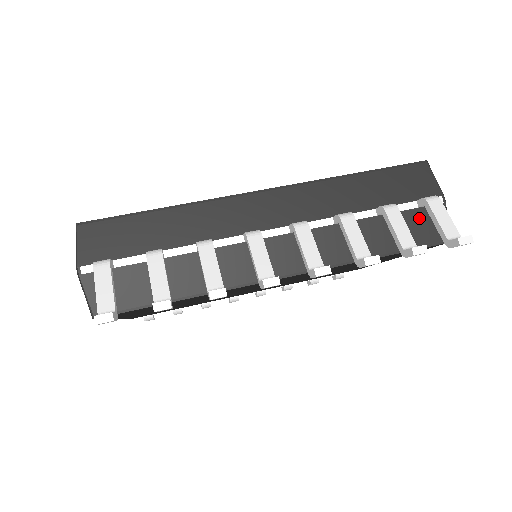
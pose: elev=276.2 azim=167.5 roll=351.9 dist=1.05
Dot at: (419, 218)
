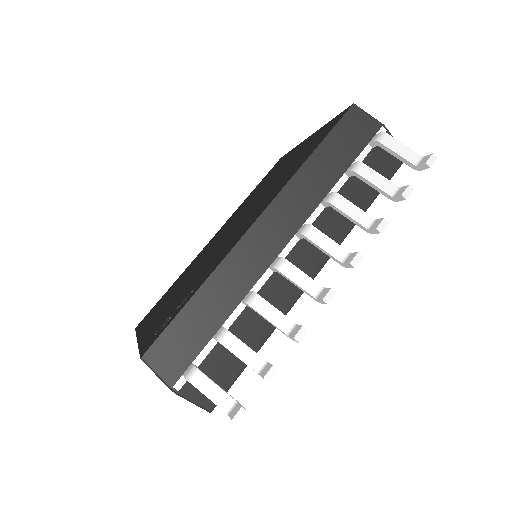
Dot at: (377, 156)
